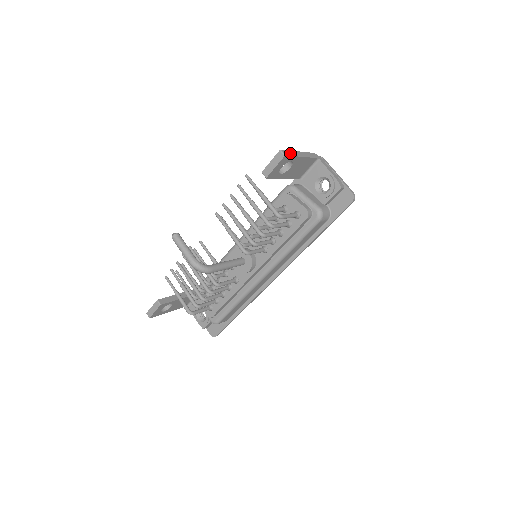
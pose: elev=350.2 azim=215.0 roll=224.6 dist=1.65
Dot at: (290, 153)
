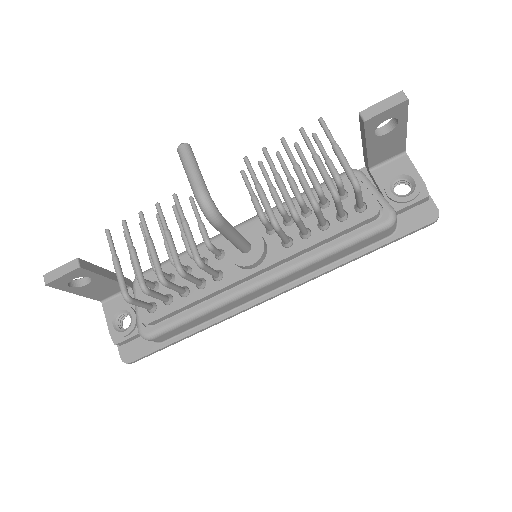
Dot at: occluded
